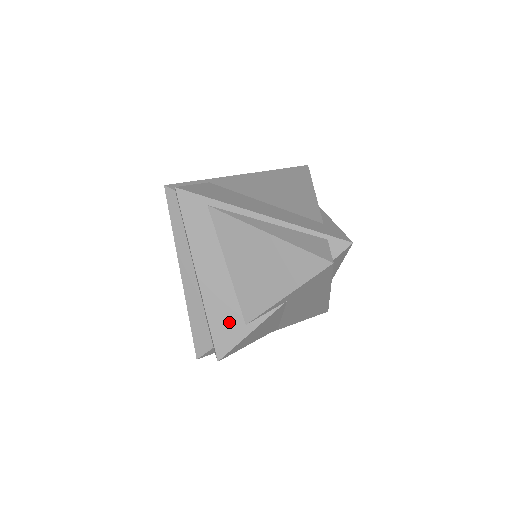
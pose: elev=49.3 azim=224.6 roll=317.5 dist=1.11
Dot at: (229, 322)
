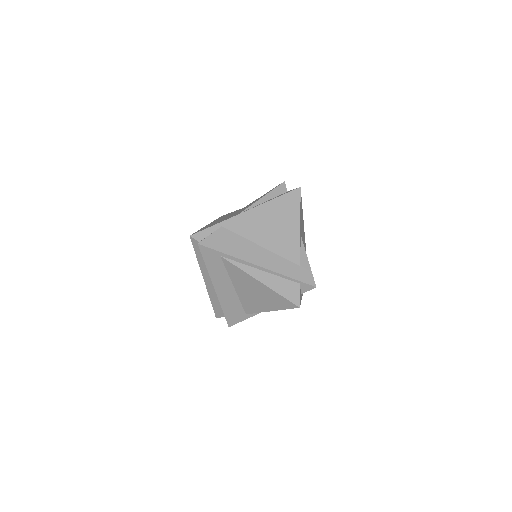
Dot at: (235, 312)
